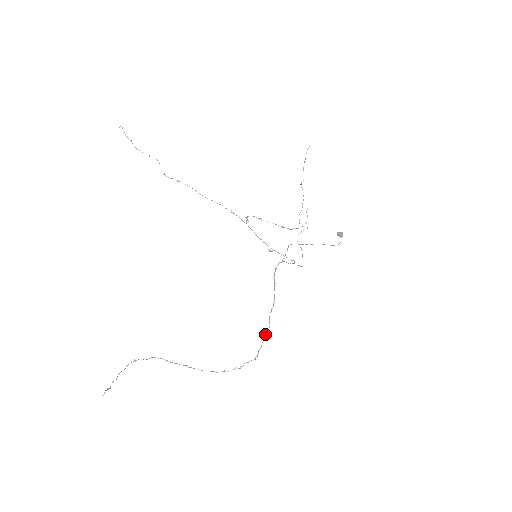
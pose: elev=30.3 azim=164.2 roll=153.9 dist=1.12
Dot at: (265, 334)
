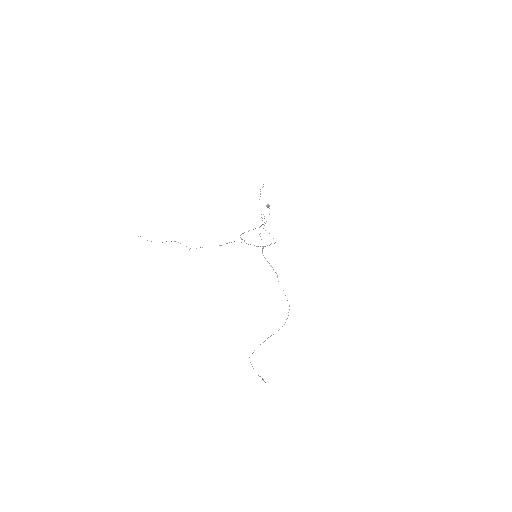
Dot at: occluded
